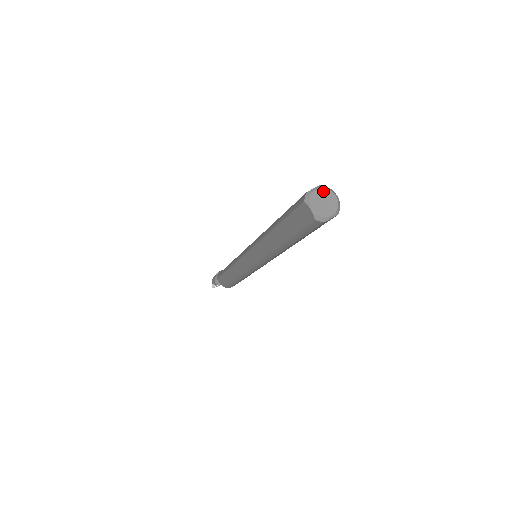
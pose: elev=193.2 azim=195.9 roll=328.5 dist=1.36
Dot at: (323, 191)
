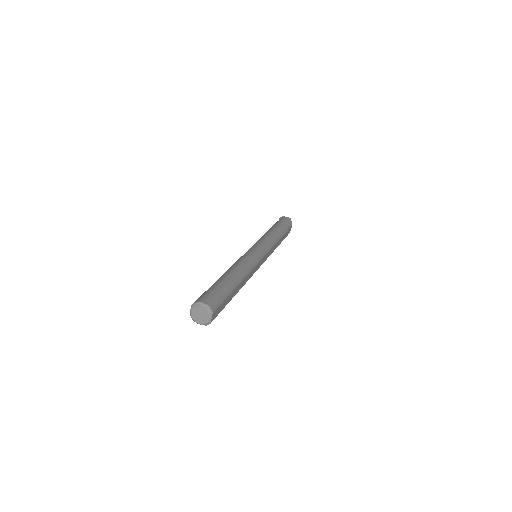
Dot at: (194, 310)
